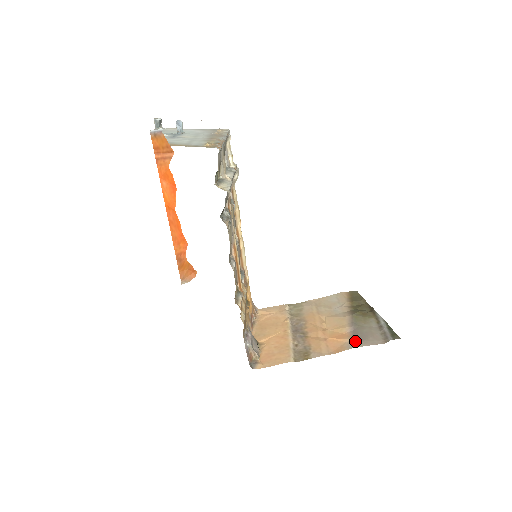
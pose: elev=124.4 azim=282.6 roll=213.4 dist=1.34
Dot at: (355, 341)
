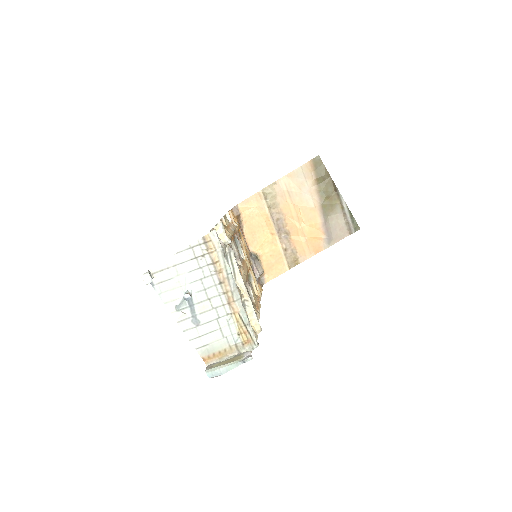
Dot at: (328, 241)
